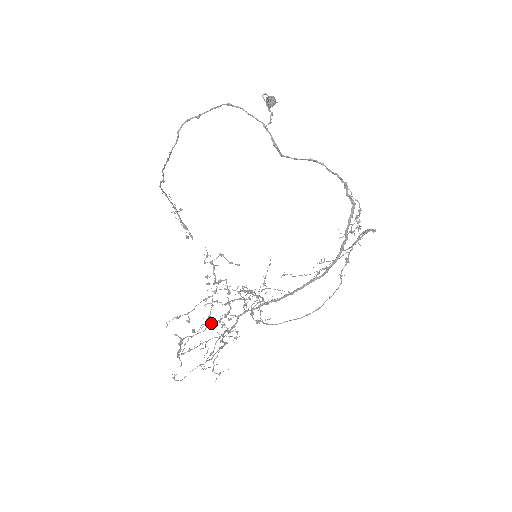
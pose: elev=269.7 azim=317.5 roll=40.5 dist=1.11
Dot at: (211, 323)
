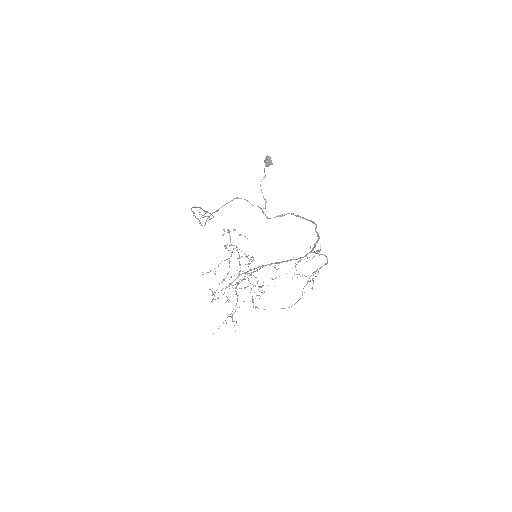
Dot at: (230, 284)
